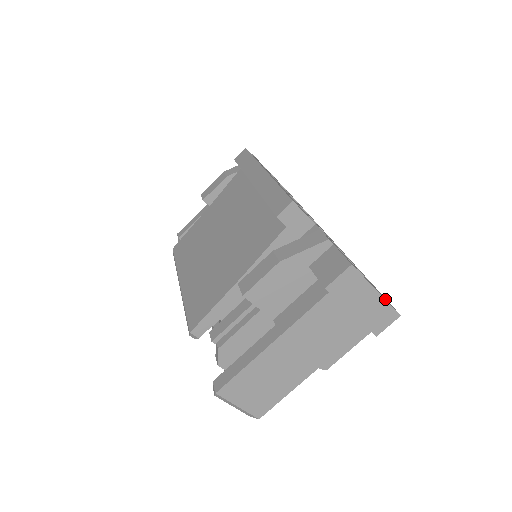
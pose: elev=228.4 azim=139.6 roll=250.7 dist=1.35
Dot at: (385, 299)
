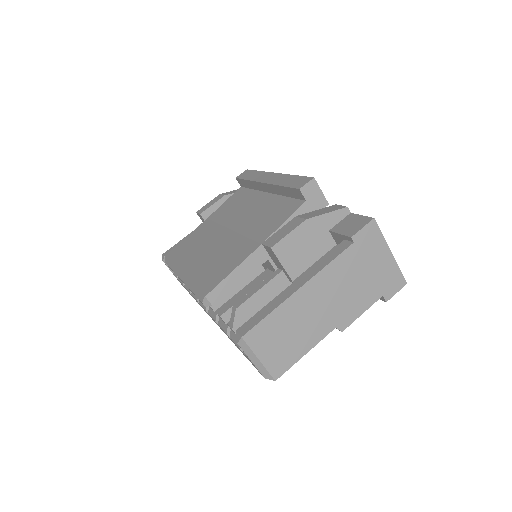
Dot at: (396, 262)
